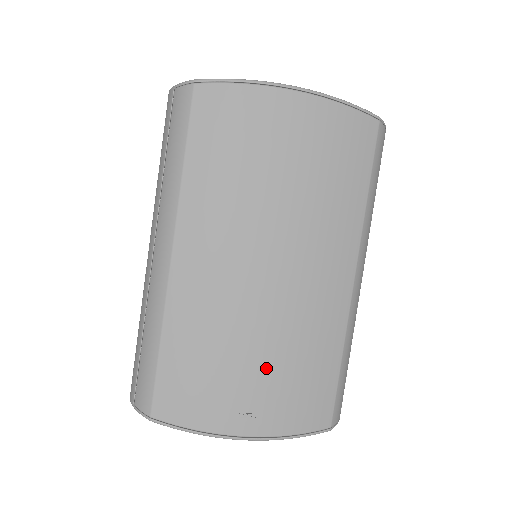
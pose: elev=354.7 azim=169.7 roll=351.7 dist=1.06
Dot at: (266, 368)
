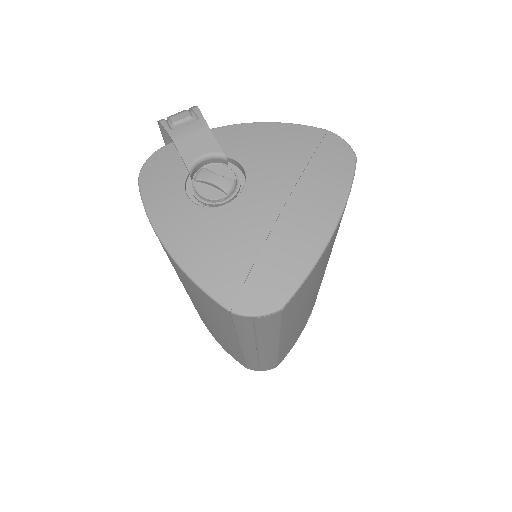
Dot at: (314, 302)
